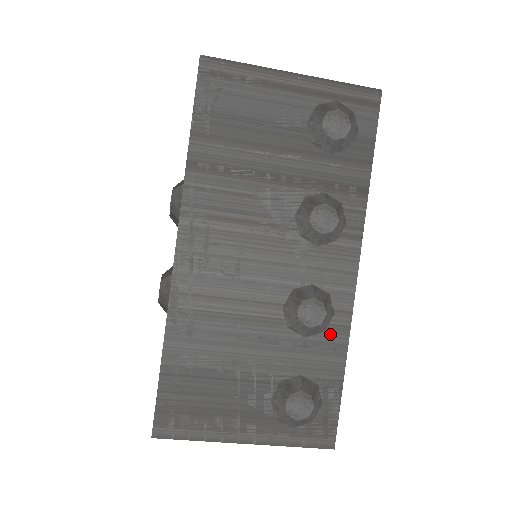
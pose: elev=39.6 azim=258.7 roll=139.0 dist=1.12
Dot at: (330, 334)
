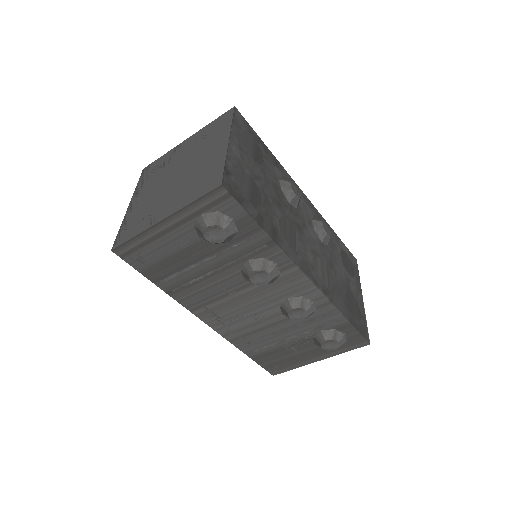
Dot at: (321, 310)
